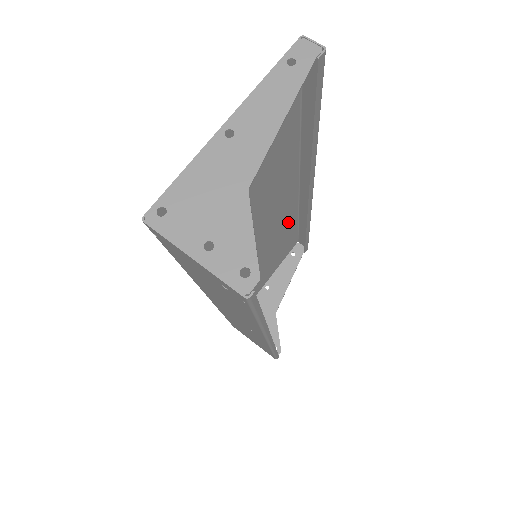
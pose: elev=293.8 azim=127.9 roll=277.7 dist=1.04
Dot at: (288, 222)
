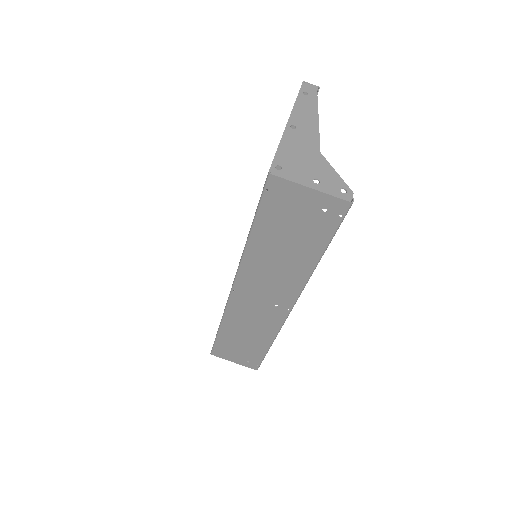
Dot at: occluded
